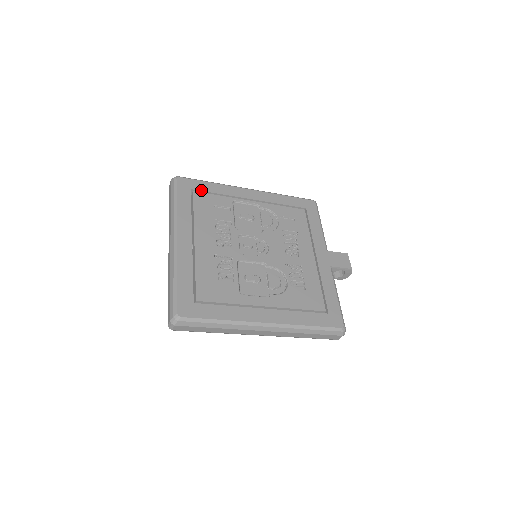
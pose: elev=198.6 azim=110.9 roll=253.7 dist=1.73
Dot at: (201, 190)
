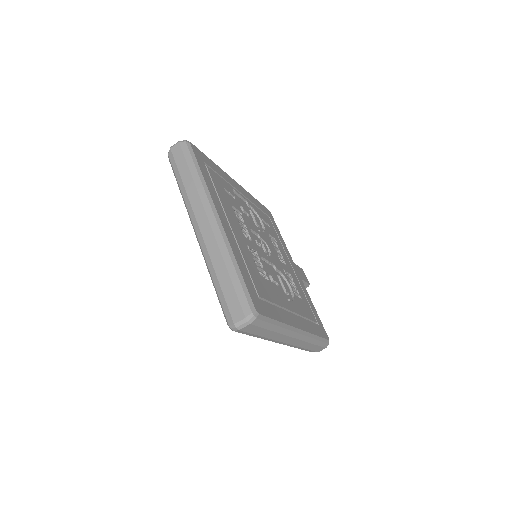
Dot at: (210, 166)
